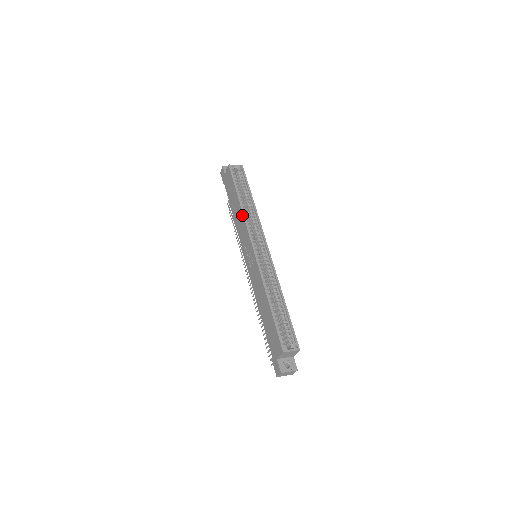
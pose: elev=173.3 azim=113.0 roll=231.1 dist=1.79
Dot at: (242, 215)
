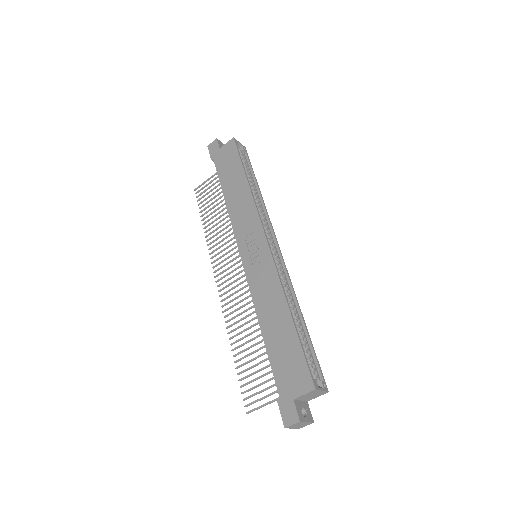
Dot at: (251, 198)
